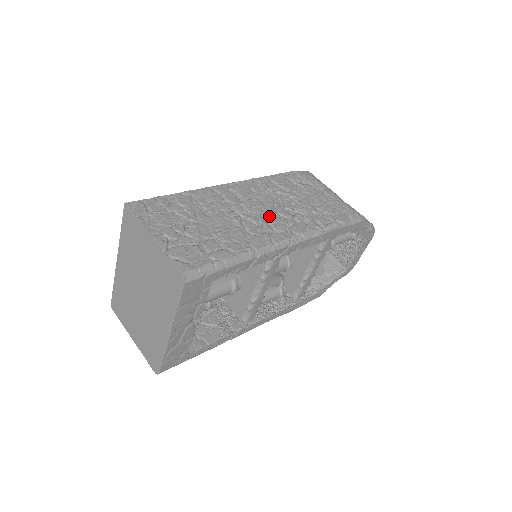
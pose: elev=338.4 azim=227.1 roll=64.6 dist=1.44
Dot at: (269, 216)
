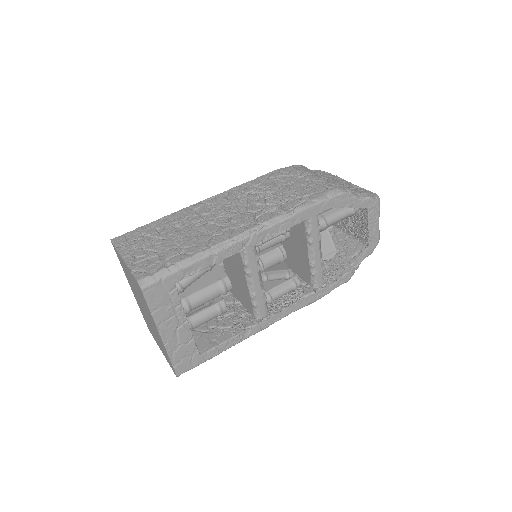
Dot at: (236, 215)
